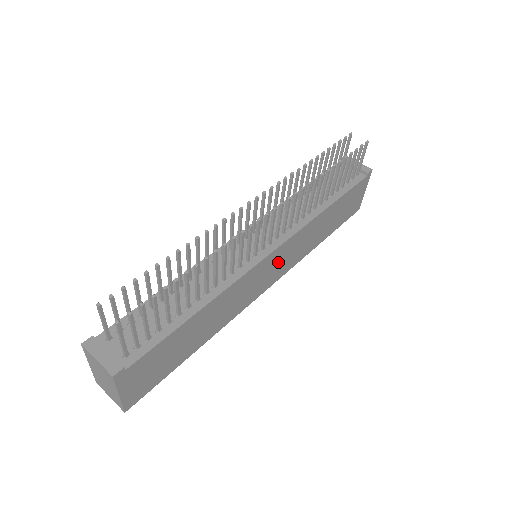
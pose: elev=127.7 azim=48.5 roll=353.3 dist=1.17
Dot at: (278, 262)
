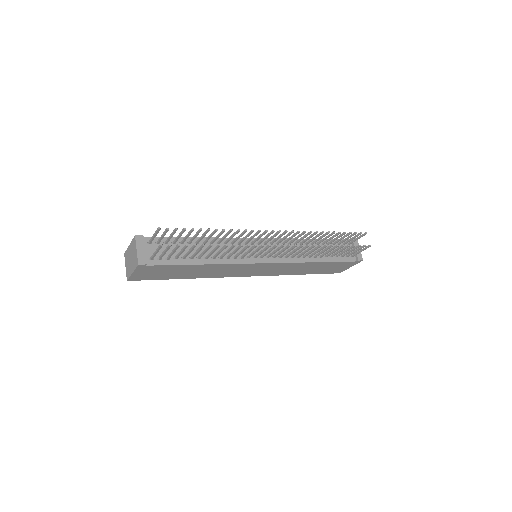
Dot at: (265, 269)
